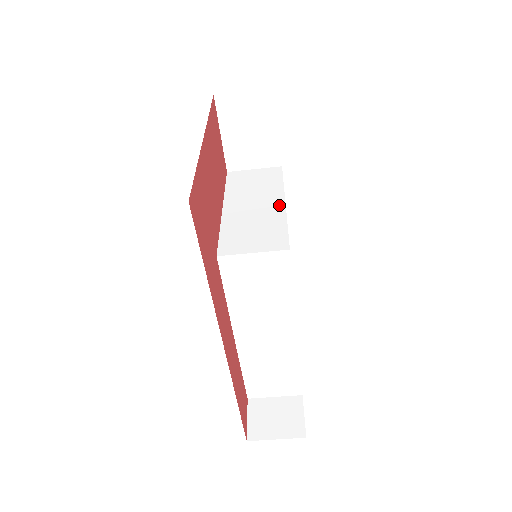
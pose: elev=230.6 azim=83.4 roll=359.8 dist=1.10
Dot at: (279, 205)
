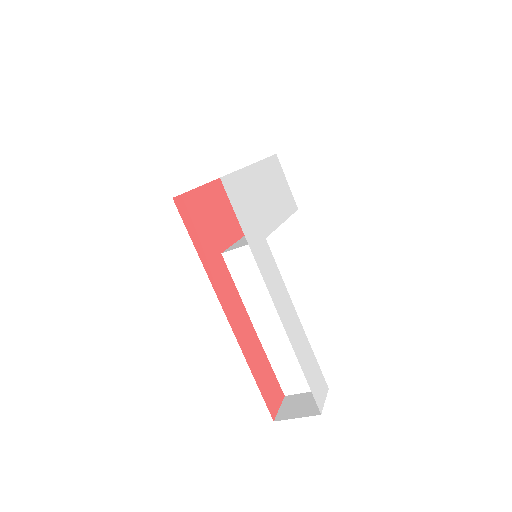
Dot at: occluded
